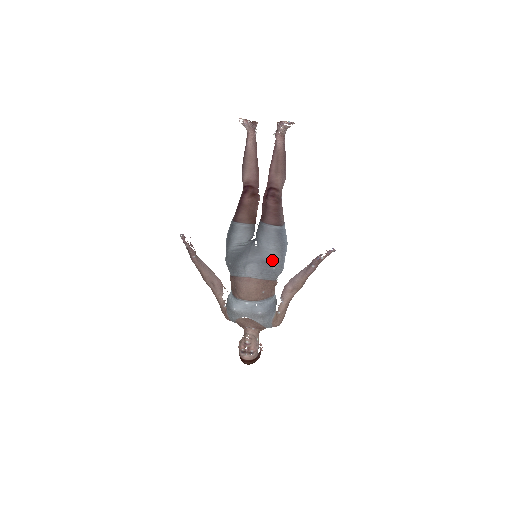
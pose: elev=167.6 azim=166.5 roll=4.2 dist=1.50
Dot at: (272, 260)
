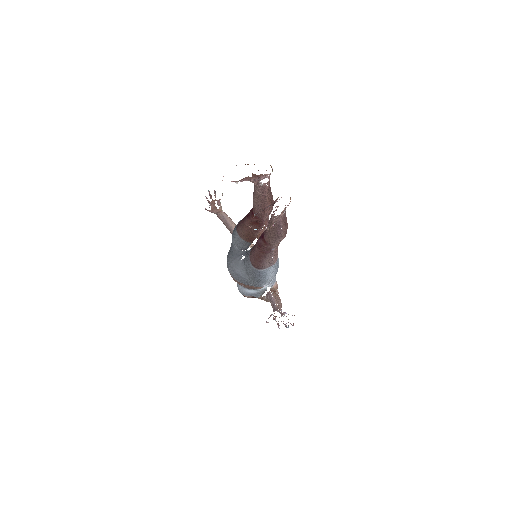
Dot at: (249, 280)
